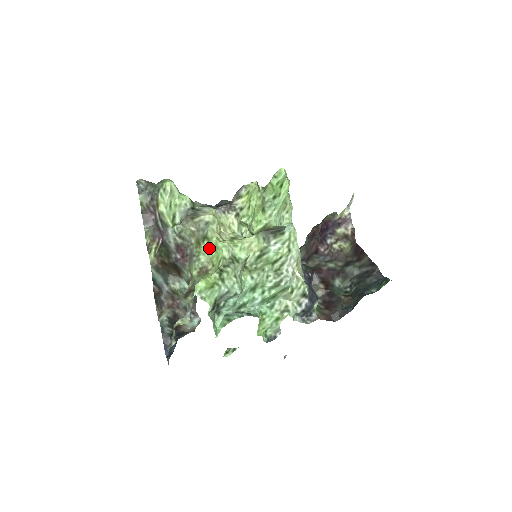
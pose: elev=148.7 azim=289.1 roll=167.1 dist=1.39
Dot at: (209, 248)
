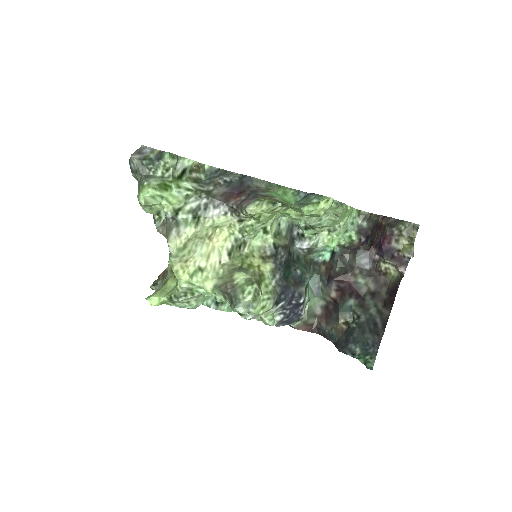
Dot at: occluded
